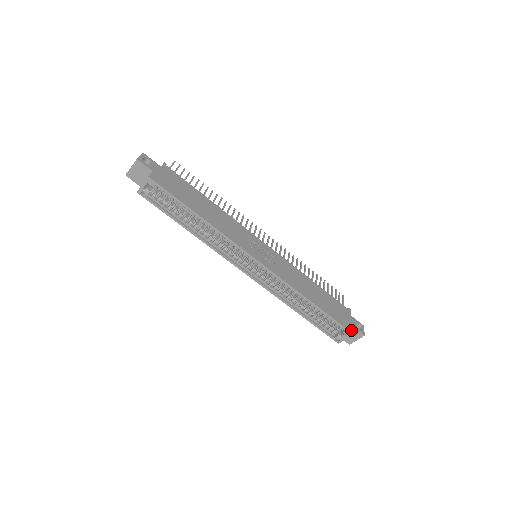
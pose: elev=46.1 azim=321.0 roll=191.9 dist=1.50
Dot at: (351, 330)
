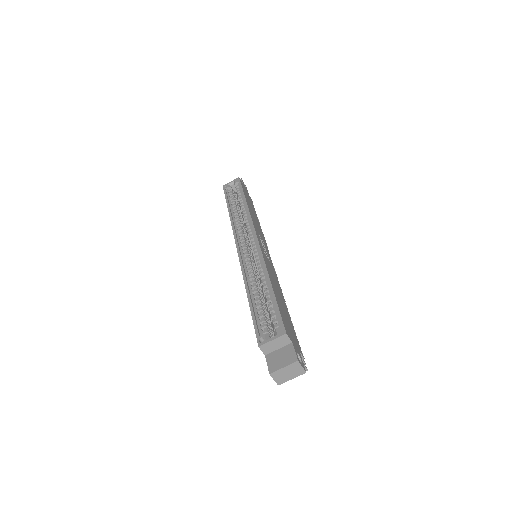
Dot at: (287, 332)
